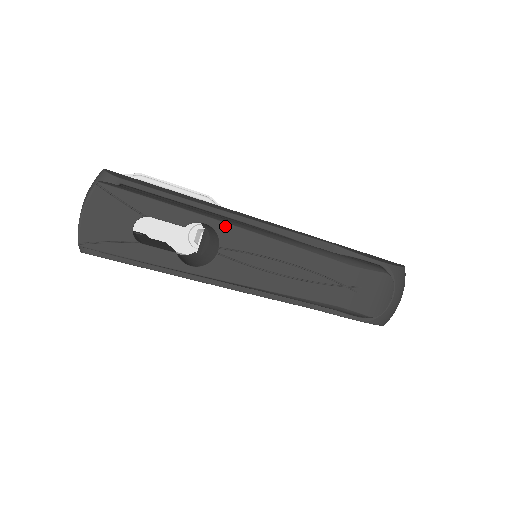
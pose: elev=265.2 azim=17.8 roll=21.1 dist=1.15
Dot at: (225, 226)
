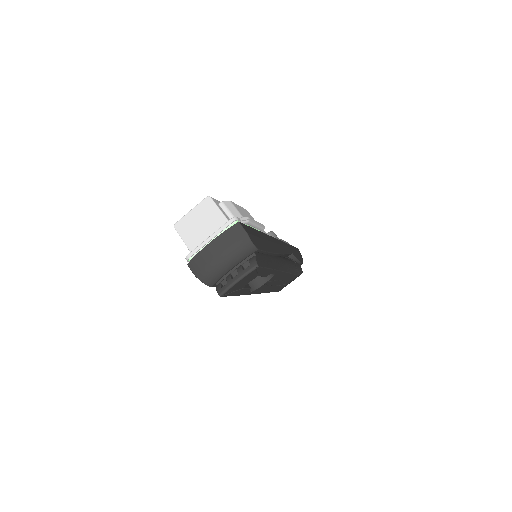
Dot at: (279, 272)
